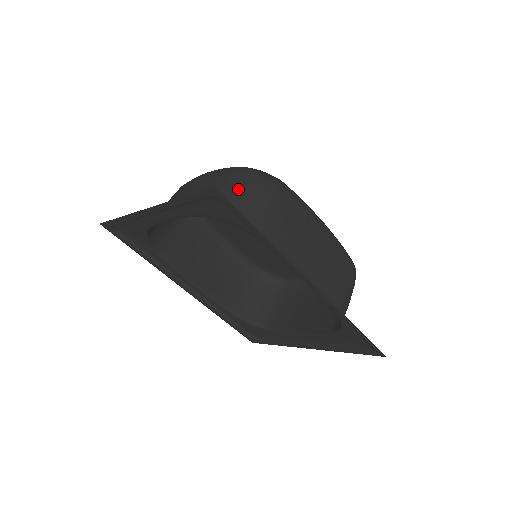
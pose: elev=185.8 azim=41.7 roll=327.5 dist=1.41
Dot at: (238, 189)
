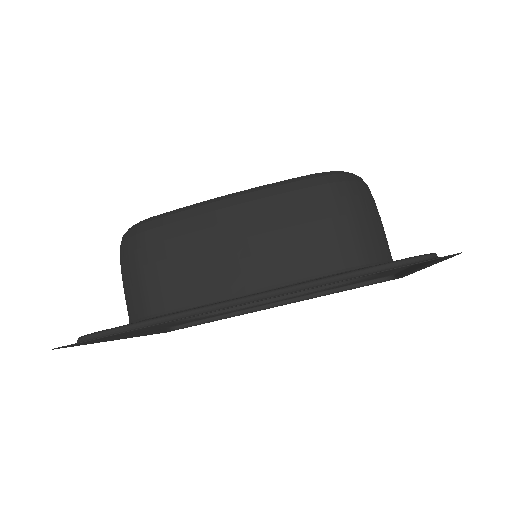
Dot at: (123, 276)
